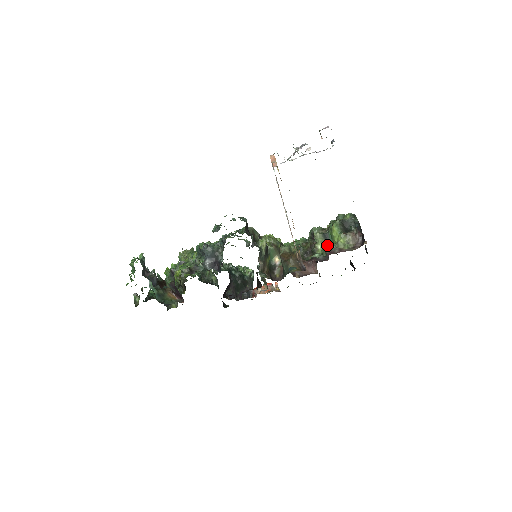
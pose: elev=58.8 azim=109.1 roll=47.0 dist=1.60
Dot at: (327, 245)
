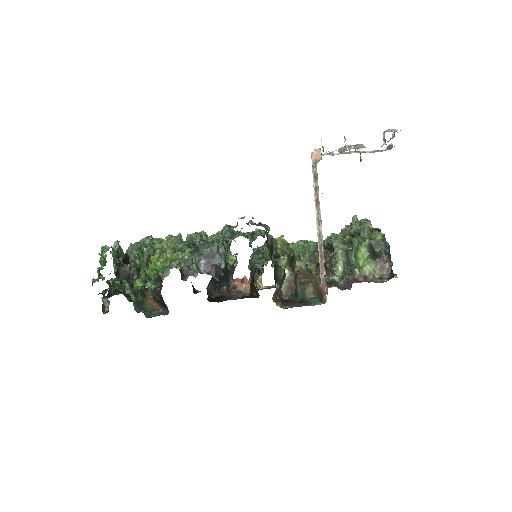
Dot at: (348, 266)
